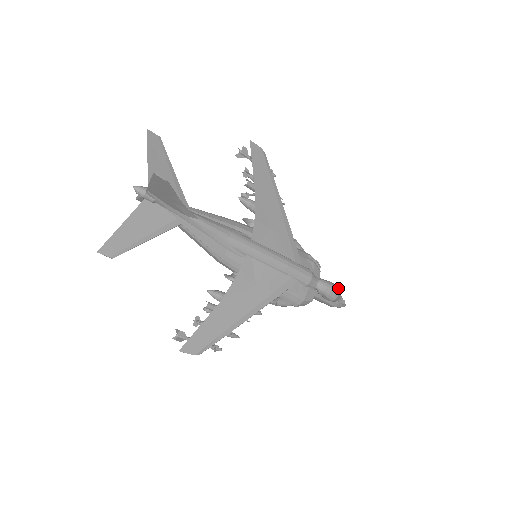
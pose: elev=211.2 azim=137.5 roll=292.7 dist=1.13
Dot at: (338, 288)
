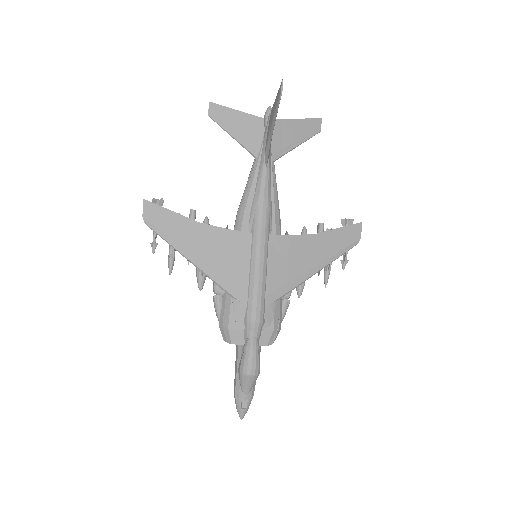
Dot at: (256, 373)
